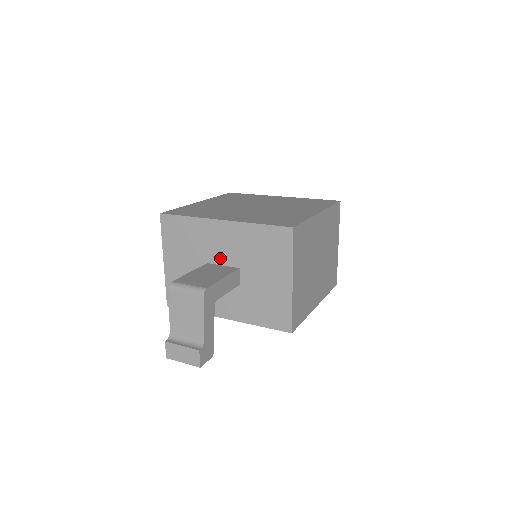
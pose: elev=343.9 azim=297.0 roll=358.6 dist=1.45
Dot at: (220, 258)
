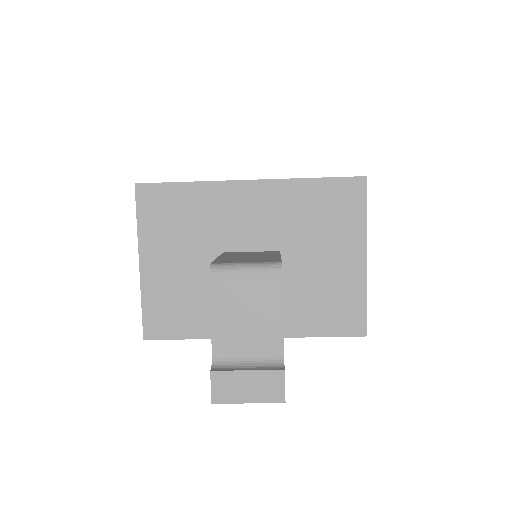
Dot at: (246, 240)
